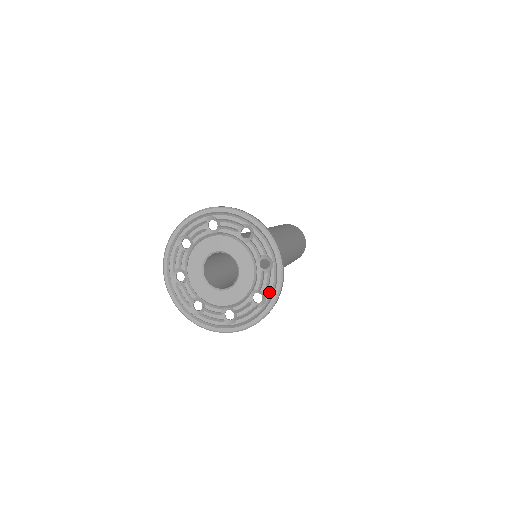
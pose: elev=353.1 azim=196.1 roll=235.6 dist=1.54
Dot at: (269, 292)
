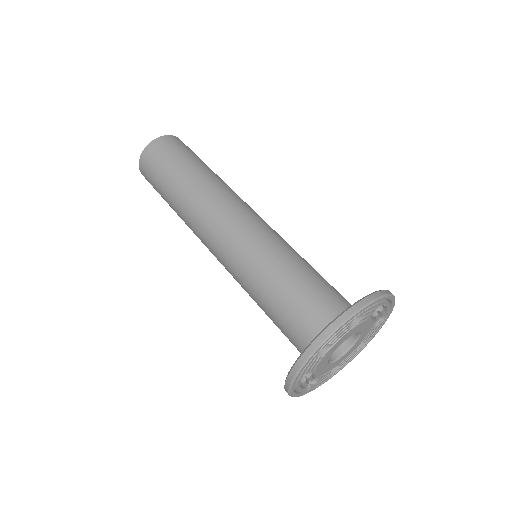
Dot at: (344, 365)
